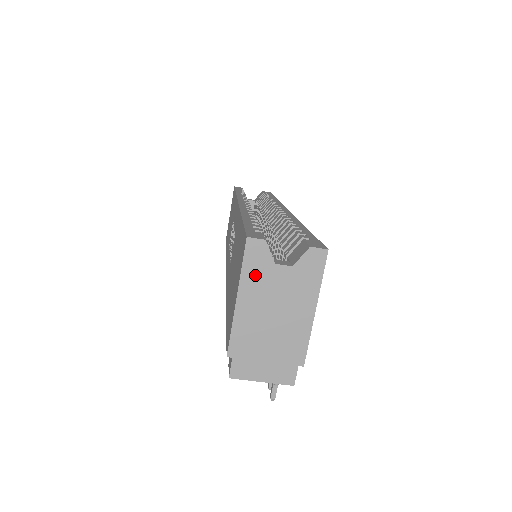
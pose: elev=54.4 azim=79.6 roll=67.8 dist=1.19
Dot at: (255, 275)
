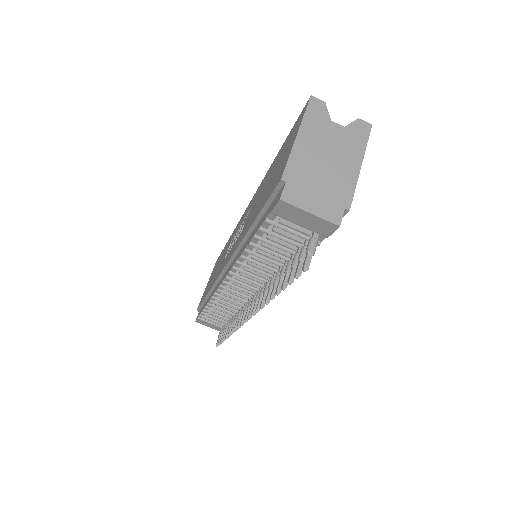
Dot at: (314, 123)
